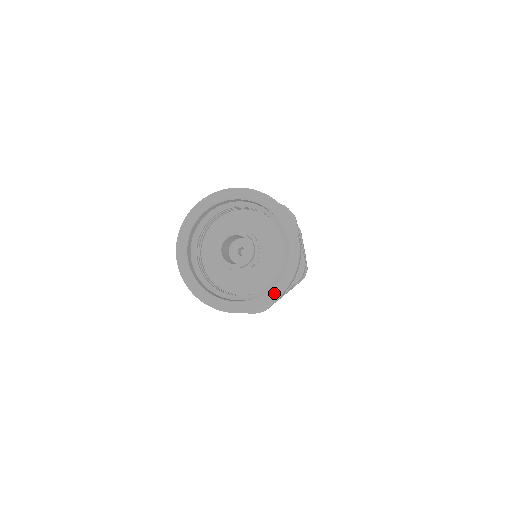
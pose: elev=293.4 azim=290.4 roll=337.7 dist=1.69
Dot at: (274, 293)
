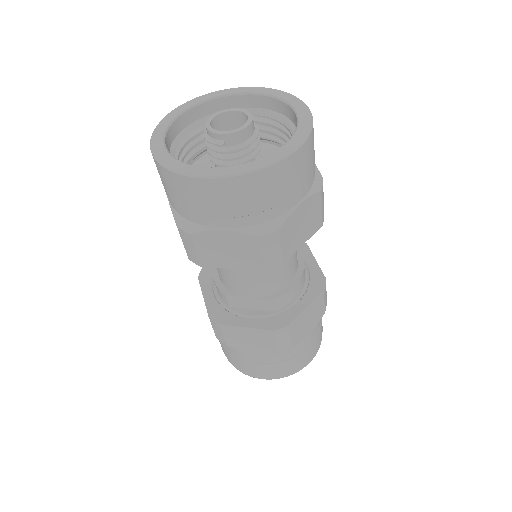
Dot at: (288, 148)
